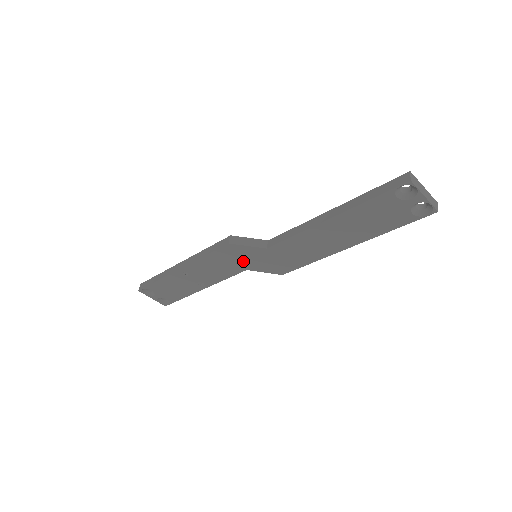
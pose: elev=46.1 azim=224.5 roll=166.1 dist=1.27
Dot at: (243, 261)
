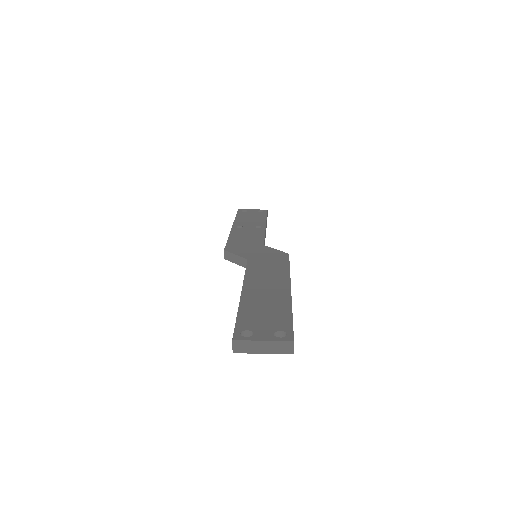
Dot at: occluded
